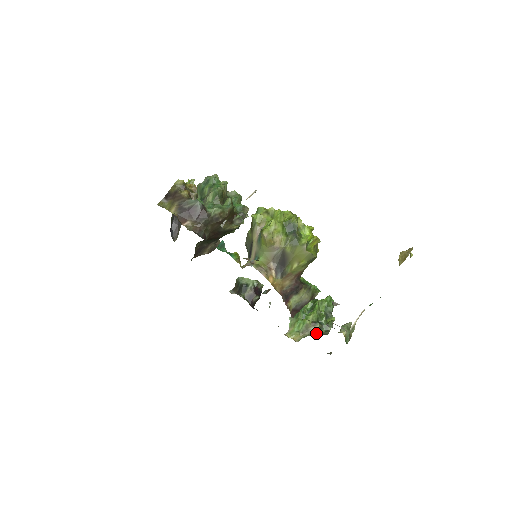
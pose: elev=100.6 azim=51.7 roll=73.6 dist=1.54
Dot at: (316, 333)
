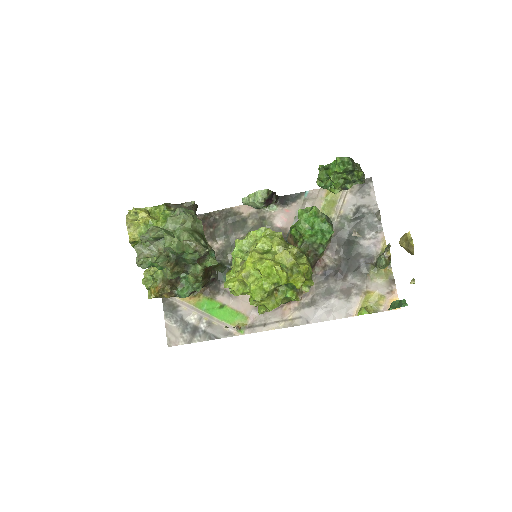
Dot at: occluded
